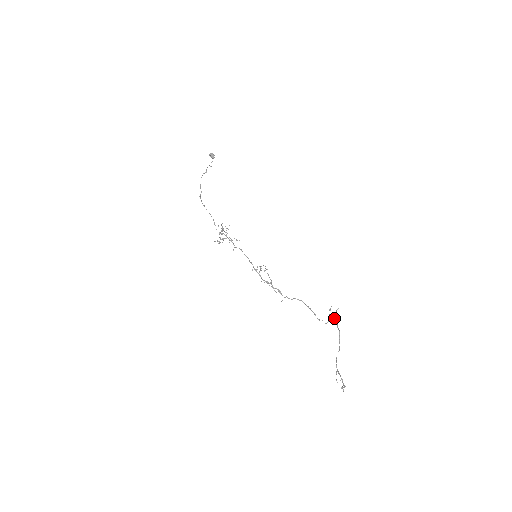
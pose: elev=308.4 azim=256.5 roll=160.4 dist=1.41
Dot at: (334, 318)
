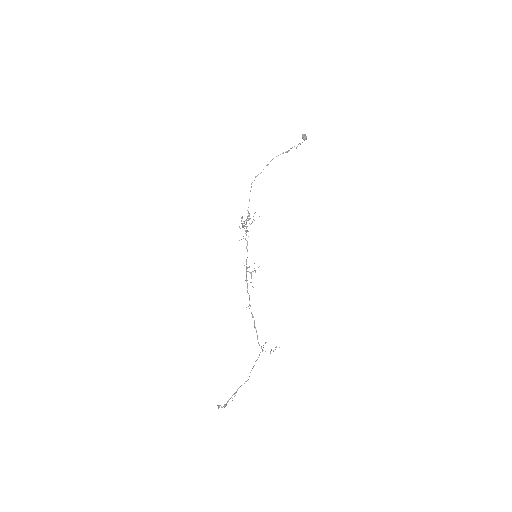
Dot at: (273, 351)
